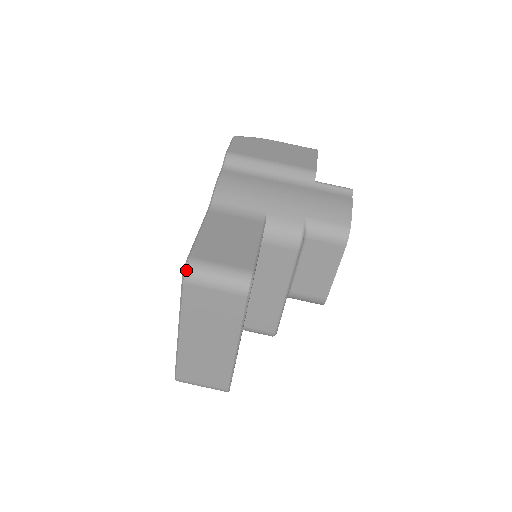
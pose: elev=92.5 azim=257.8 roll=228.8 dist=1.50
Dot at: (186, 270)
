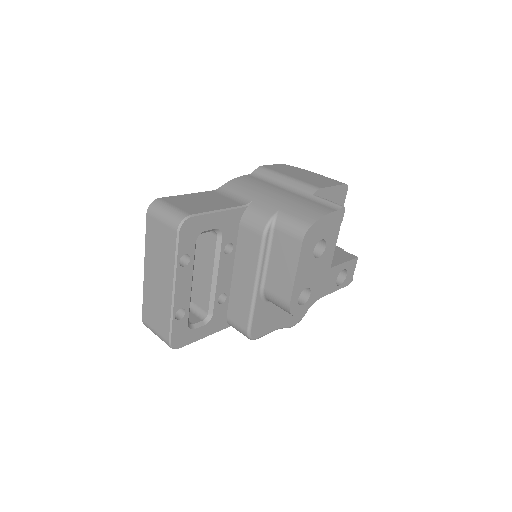
Dot at: (151, 204)
